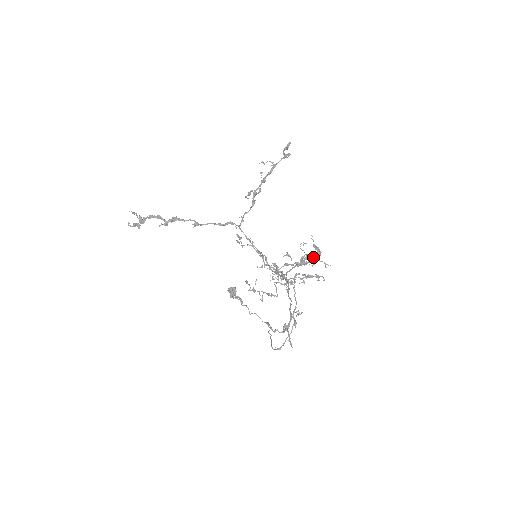
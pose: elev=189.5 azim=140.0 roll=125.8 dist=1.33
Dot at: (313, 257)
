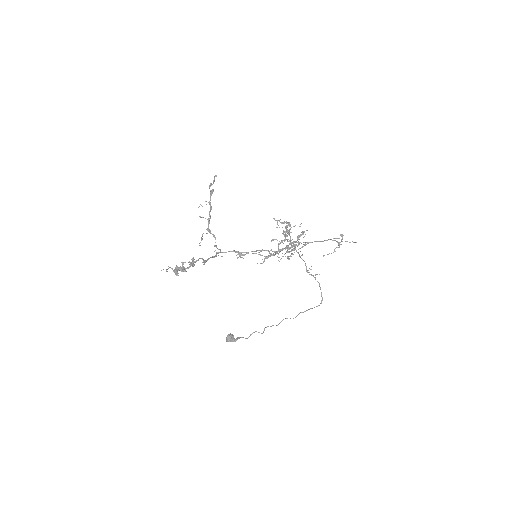
Dot at: occluded
